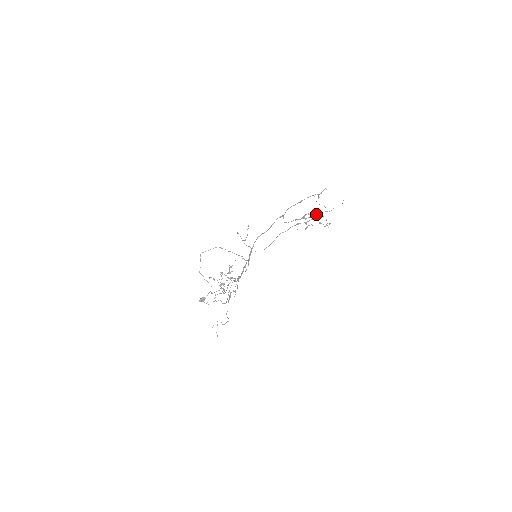
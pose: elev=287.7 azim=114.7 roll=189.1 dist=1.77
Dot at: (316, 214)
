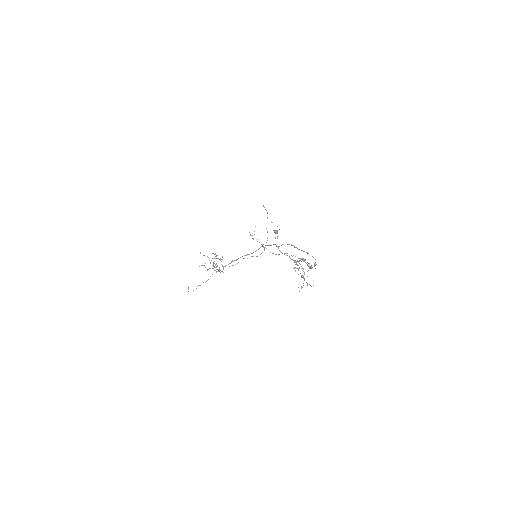
Dot at: (311, 267)
